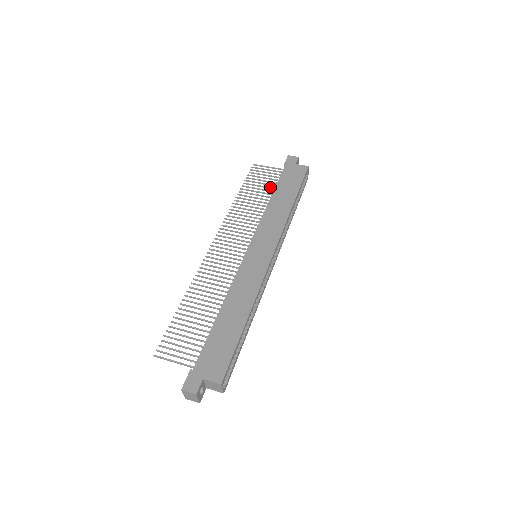
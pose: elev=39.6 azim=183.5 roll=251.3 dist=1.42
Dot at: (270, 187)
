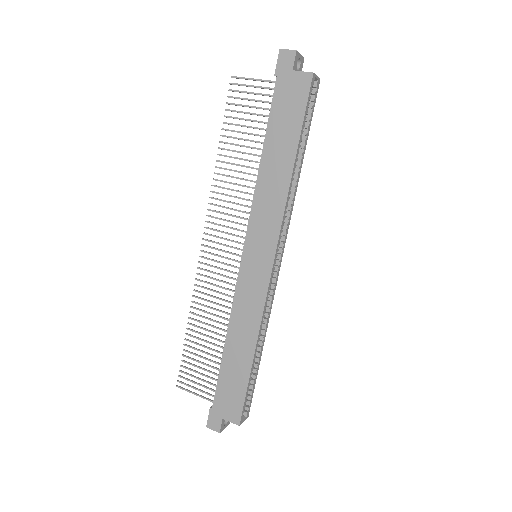
Dot at: (260, 128)
